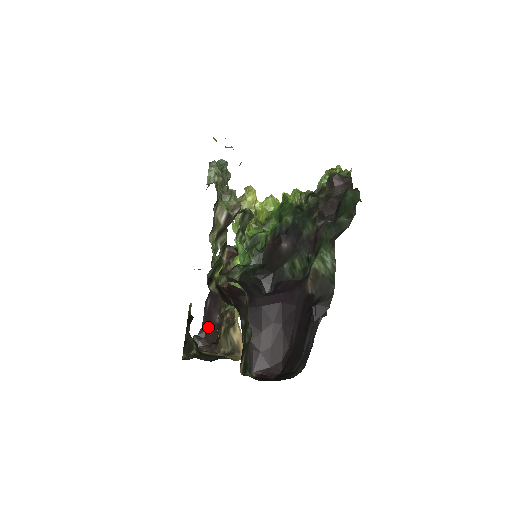
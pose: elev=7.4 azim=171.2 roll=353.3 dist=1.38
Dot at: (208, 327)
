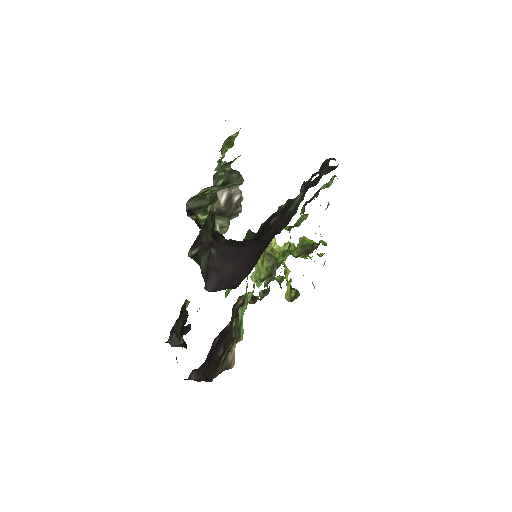
Dot at: (210, 361)
